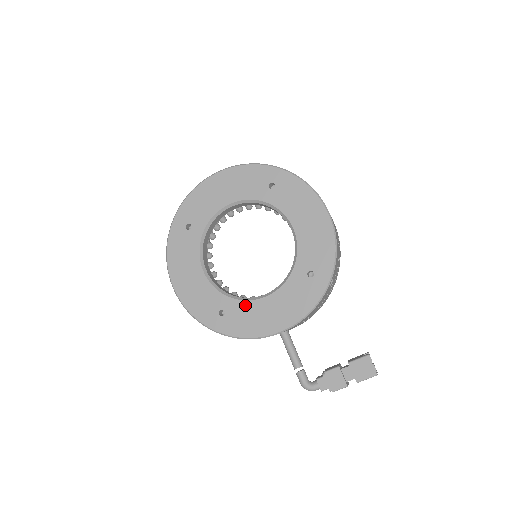
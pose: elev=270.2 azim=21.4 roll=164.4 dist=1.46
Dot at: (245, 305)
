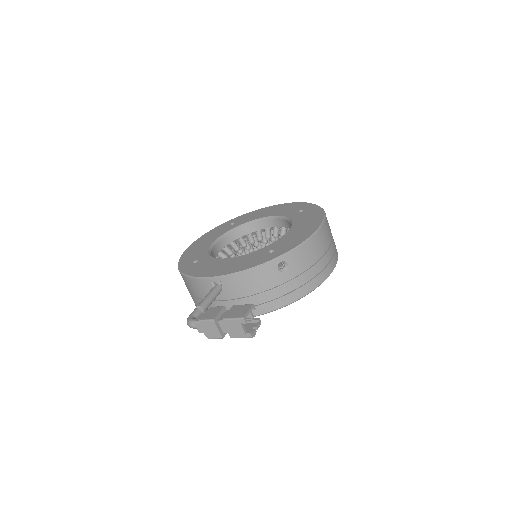
Dot at: (213, 260)
